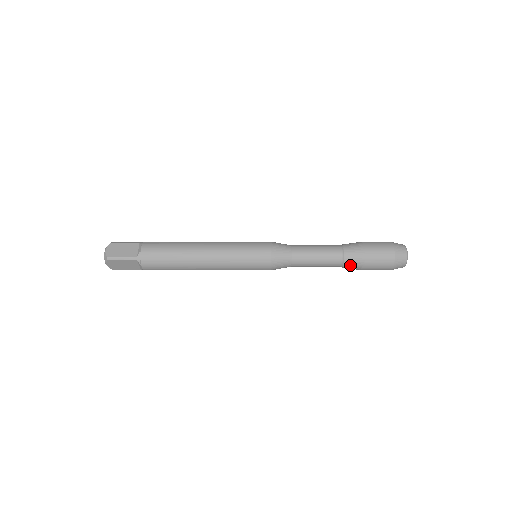
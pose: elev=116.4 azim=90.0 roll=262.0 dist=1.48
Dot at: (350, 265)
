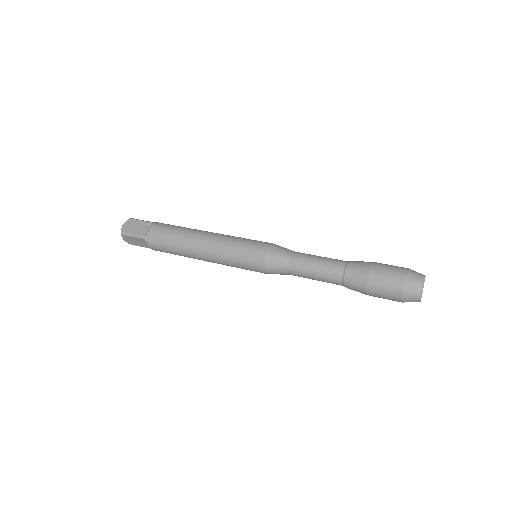
Dot at: (351, 286)
